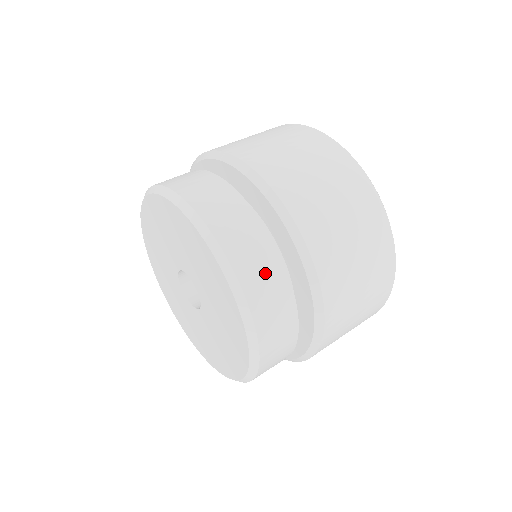
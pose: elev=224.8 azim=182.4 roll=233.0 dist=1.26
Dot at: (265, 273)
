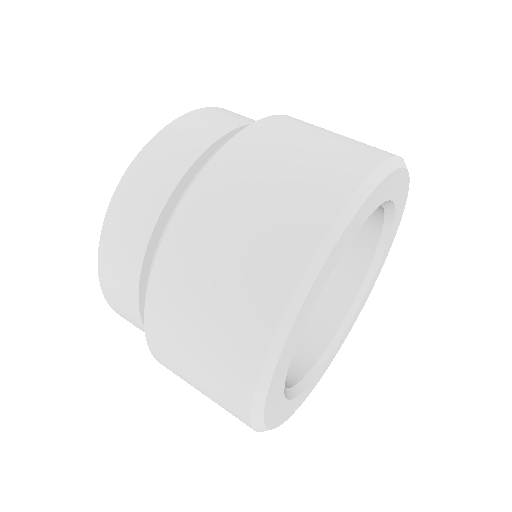
Dot at: (228, 117)
